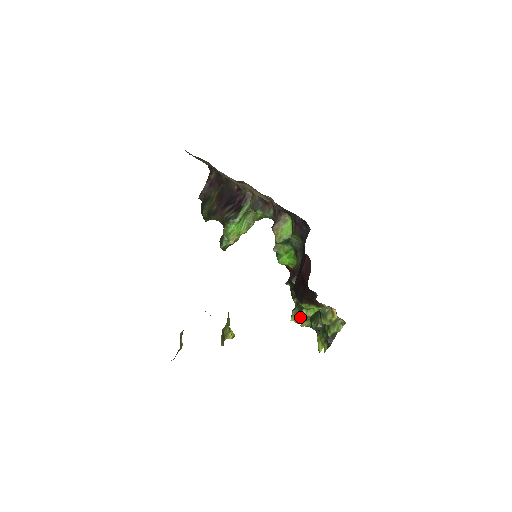
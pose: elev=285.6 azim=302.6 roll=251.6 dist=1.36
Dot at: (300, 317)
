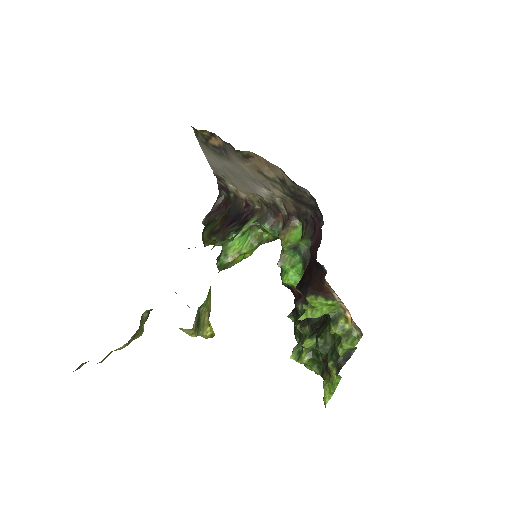
Dot at: (303, 318)
